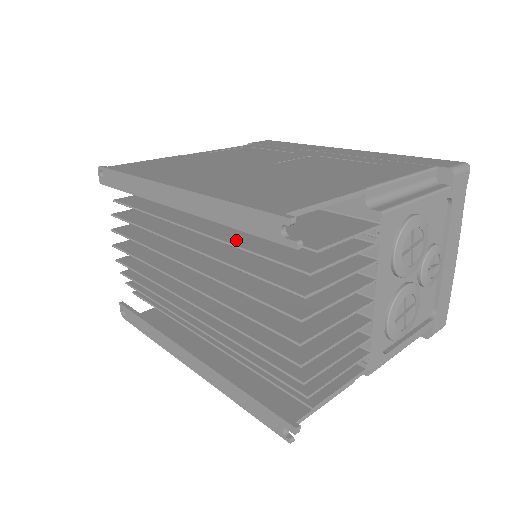
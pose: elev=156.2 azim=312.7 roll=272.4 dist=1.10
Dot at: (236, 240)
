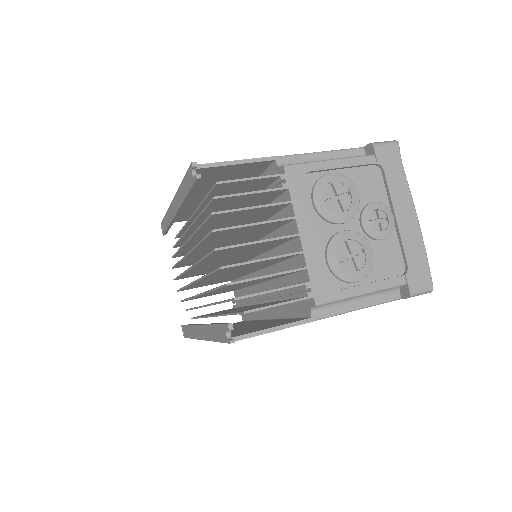
Dot at: occluded
